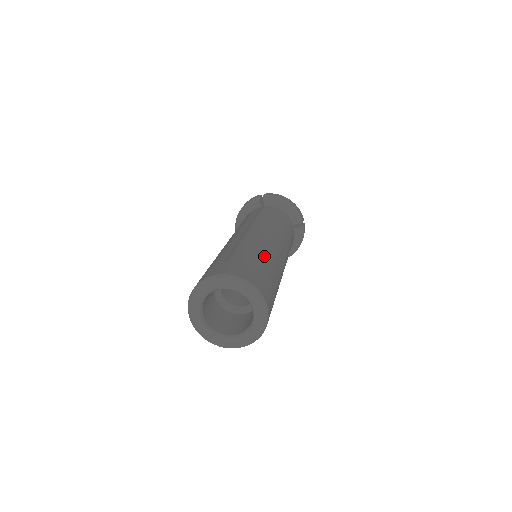
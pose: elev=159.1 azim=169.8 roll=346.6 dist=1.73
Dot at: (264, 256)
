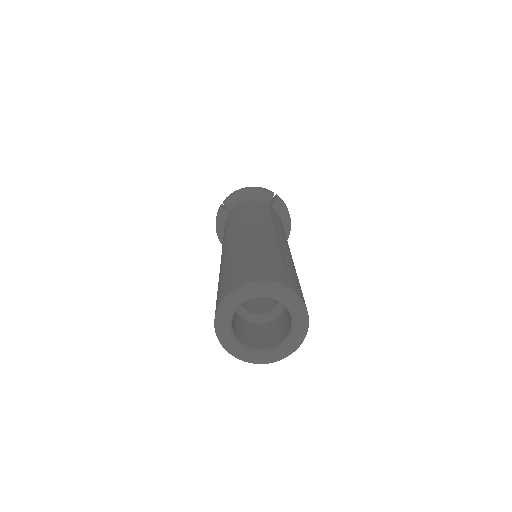
Dot at: occluded
